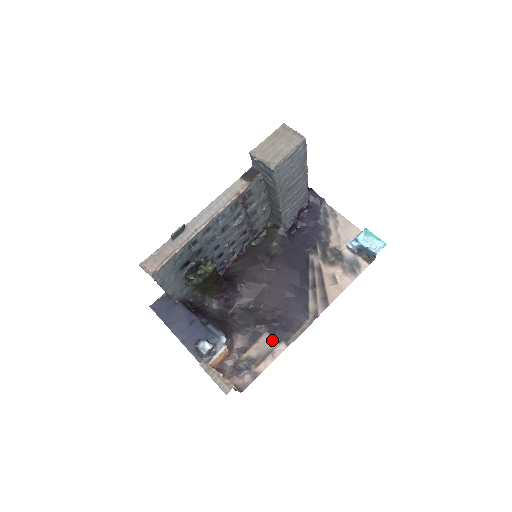
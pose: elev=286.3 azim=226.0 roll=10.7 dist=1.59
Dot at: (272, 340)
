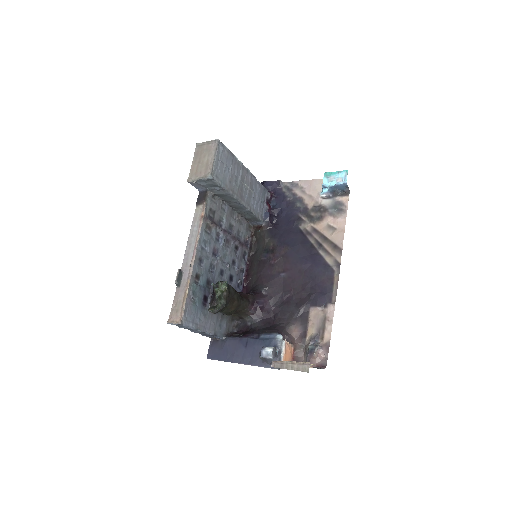
Dot at: (319, 310)
